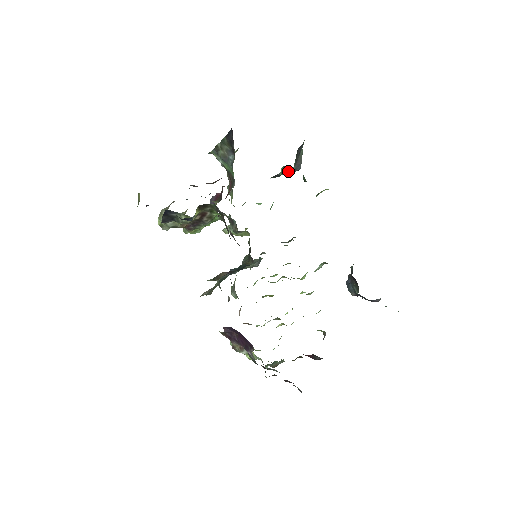
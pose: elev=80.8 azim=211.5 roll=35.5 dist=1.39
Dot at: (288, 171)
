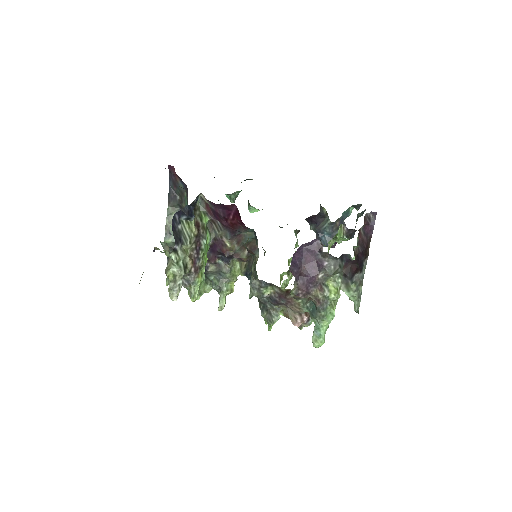
Dot at: occluded
